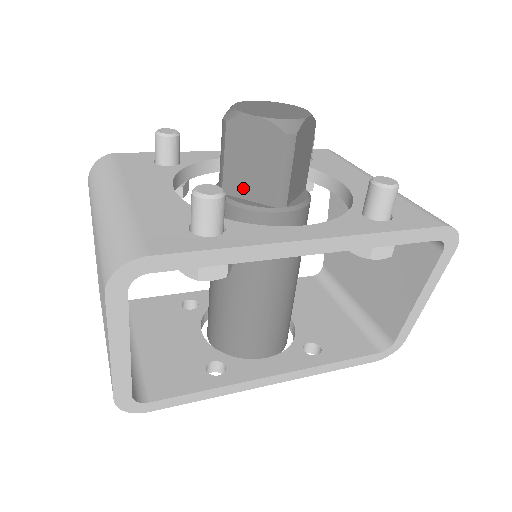
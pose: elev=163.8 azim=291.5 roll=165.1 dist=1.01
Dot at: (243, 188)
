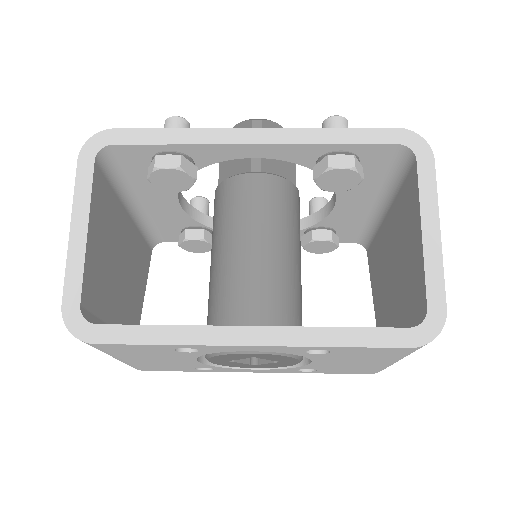
Dot at: (230, 176)
